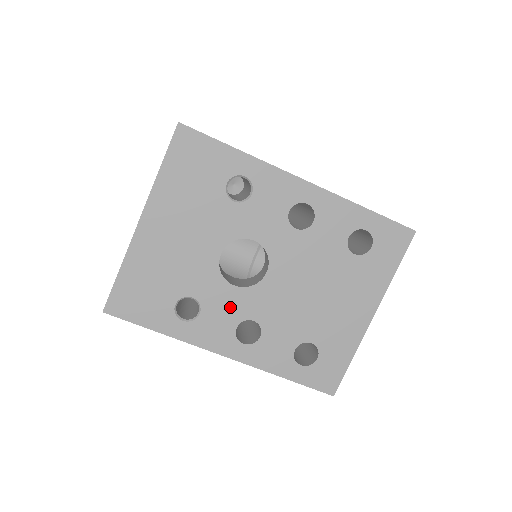
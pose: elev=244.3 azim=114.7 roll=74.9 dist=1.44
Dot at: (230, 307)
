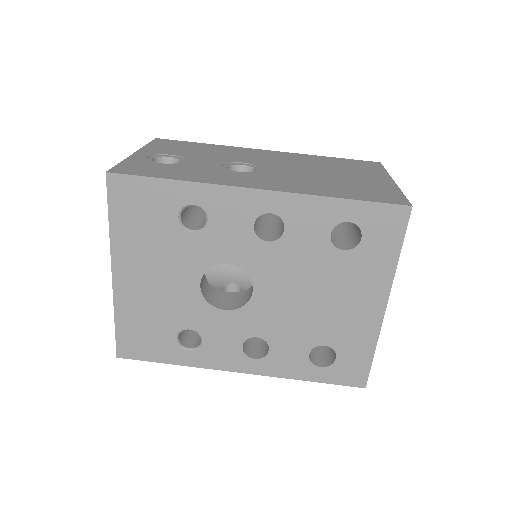
Dot at: (229, 330)
